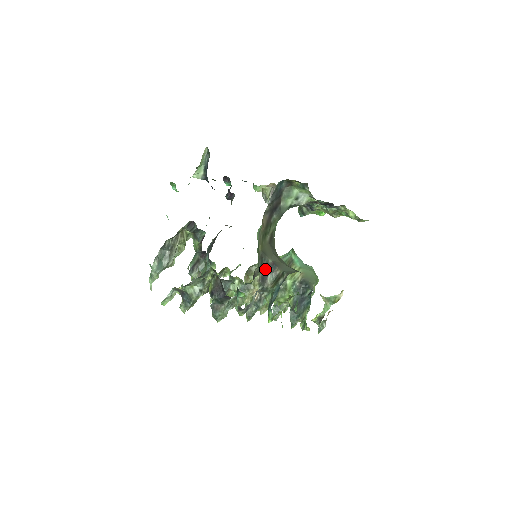
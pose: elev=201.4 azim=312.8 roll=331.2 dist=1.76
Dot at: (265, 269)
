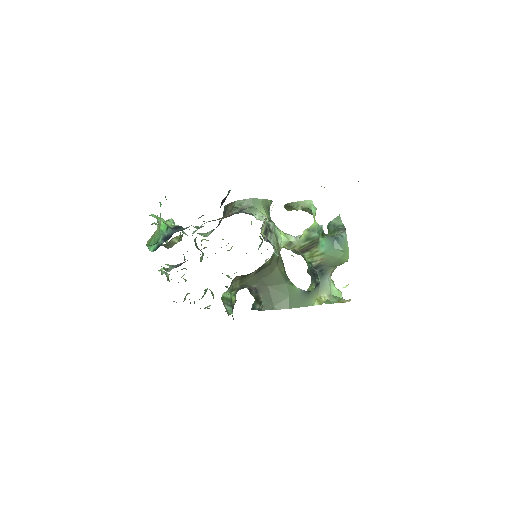
Dot at: occluded
